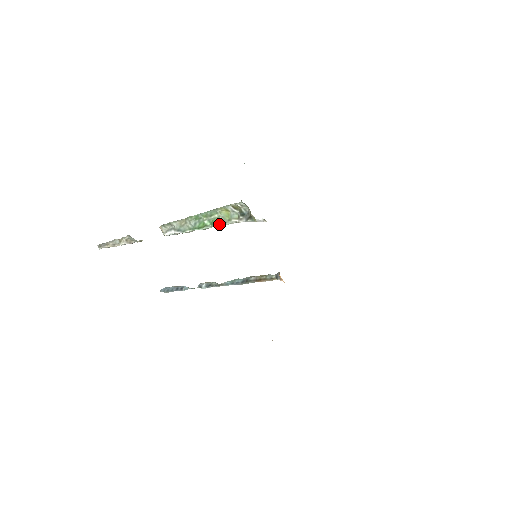
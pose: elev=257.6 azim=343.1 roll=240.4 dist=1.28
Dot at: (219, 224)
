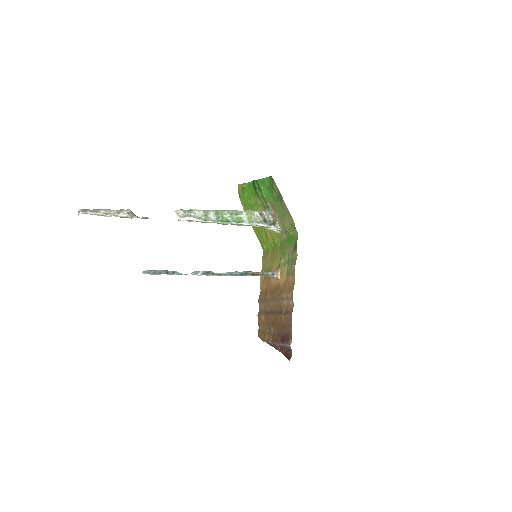
Dot at: (241, 223)
